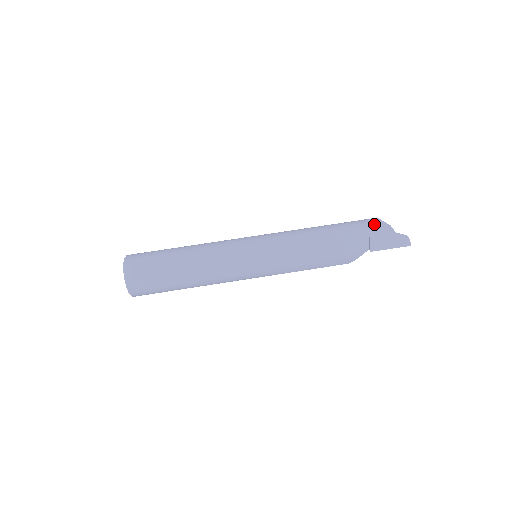
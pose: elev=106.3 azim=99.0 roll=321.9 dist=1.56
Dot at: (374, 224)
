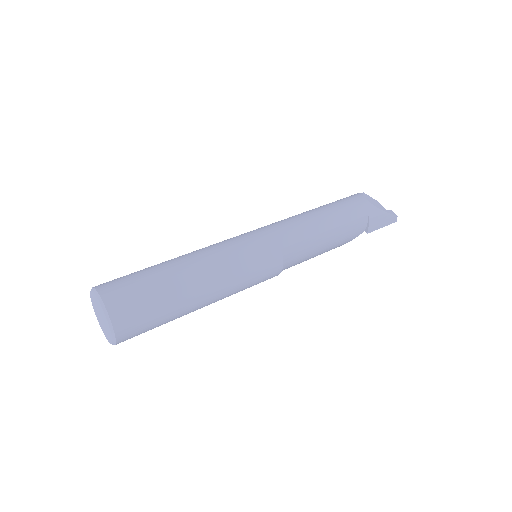
Dot at: (370, 203)
